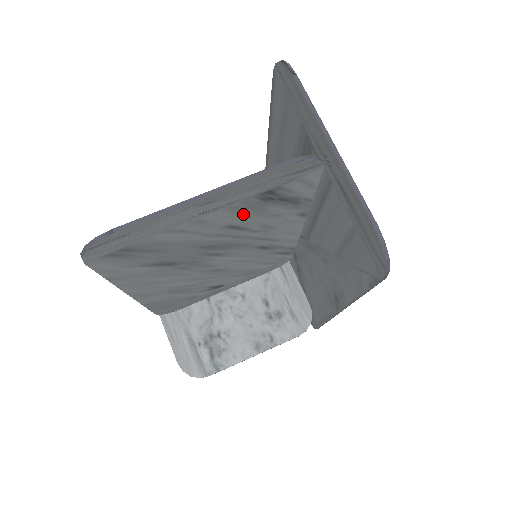
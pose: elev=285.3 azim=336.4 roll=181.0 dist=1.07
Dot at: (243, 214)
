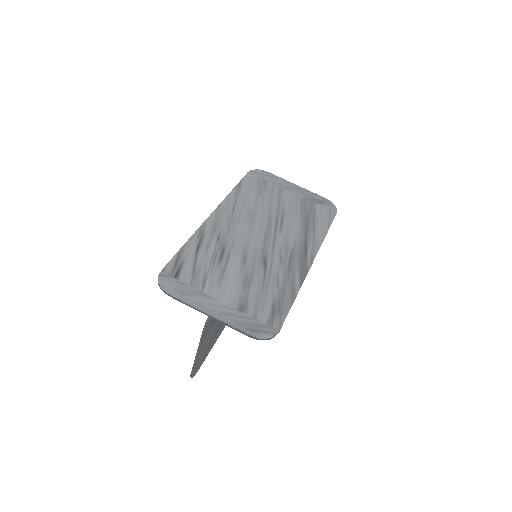
Dot at: occluded
